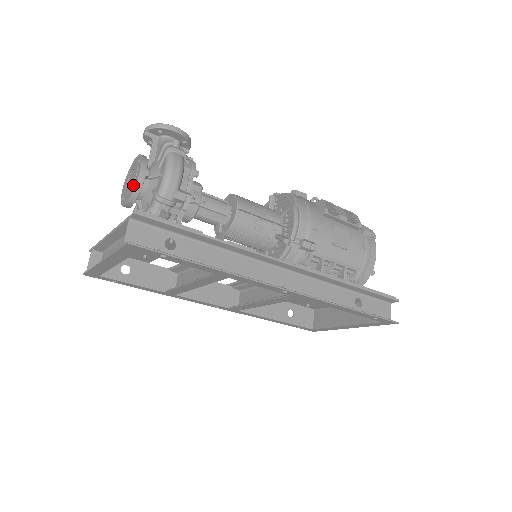
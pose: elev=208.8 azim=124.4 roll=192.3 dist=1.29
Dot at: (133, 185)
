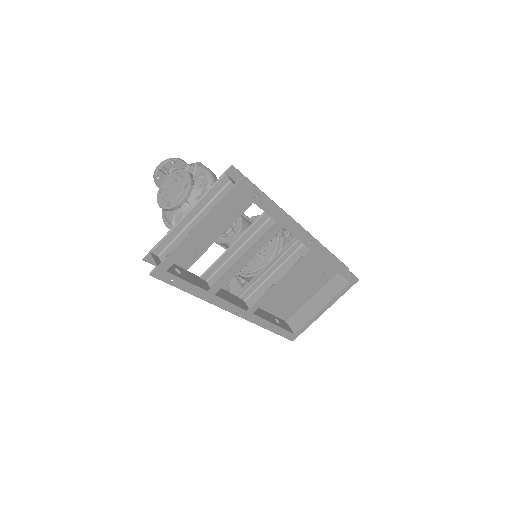
Dot at: (184, 184)
